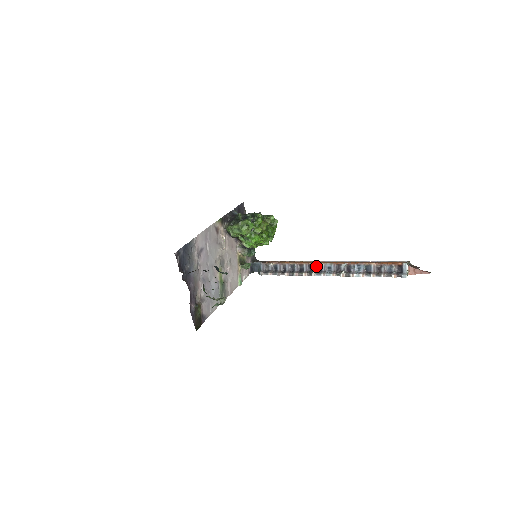
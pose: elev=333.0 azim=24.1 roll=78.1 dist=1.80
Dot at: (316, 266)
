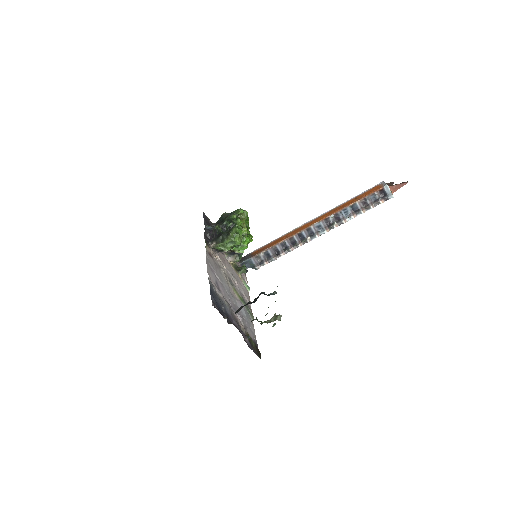
Dot at: (306, 232)
